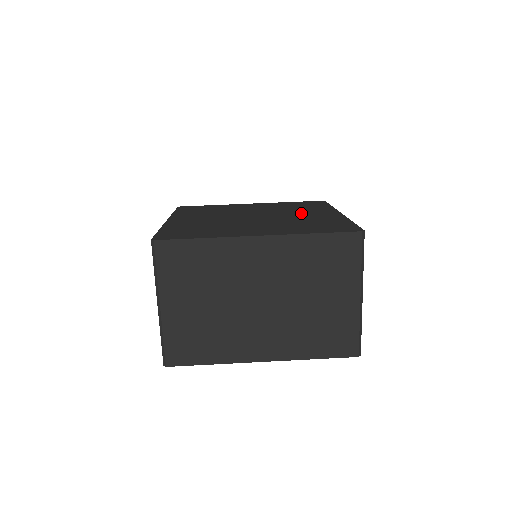
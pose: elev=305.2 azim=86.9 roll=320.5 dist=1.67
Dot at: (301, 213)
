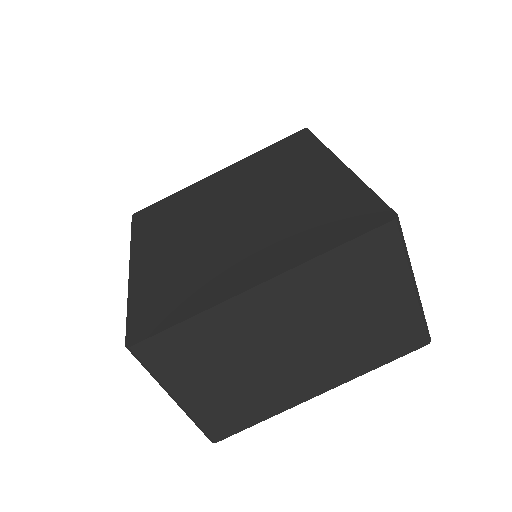
Dot at: (290, 182)
